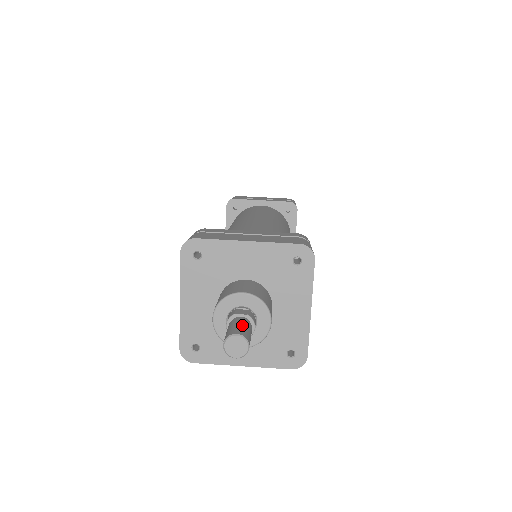
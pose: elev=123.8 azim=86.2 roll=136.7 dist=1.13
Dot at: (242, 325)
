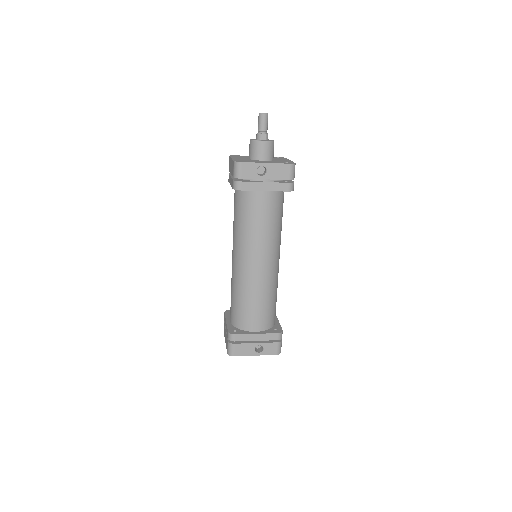
Dot at: occluded
